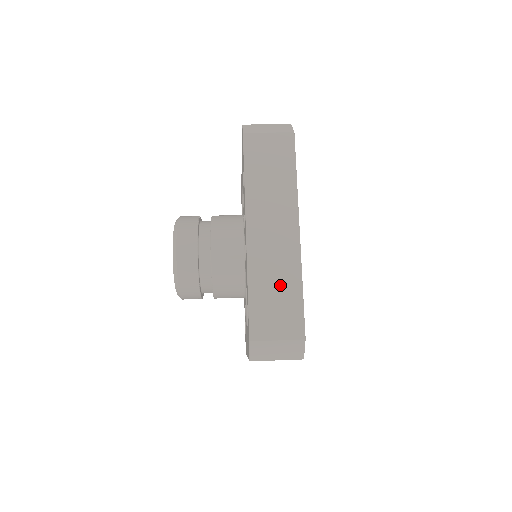
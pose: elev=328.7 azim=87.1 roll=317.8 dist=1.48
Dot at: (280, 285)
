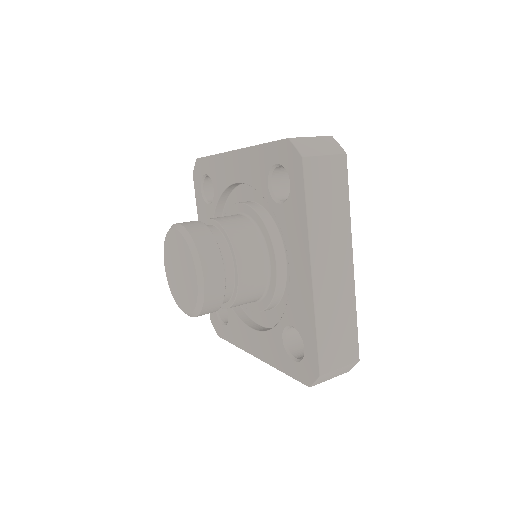
Dot at: occluded
